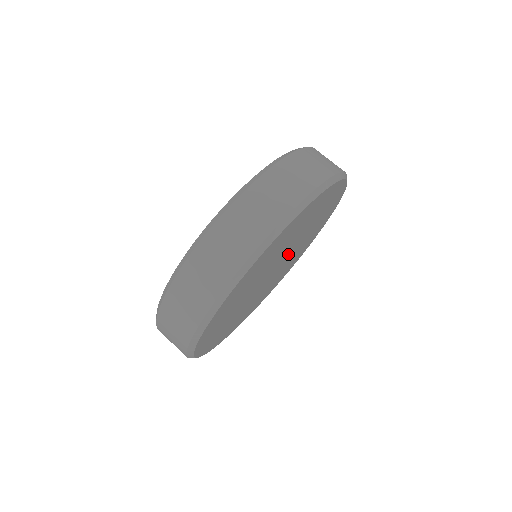
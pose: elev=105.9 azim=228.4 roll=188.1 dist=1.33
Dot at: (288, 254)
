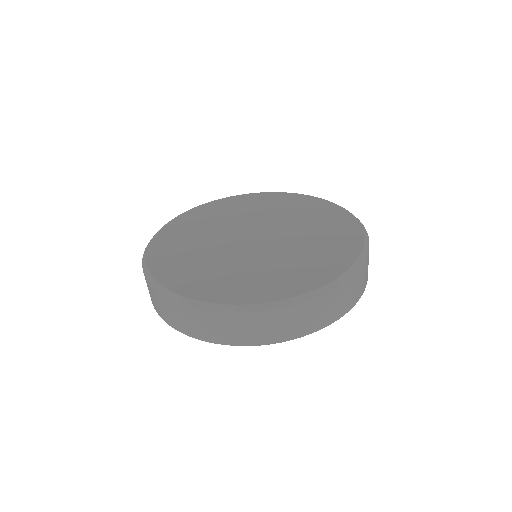
Dot at: occluded
